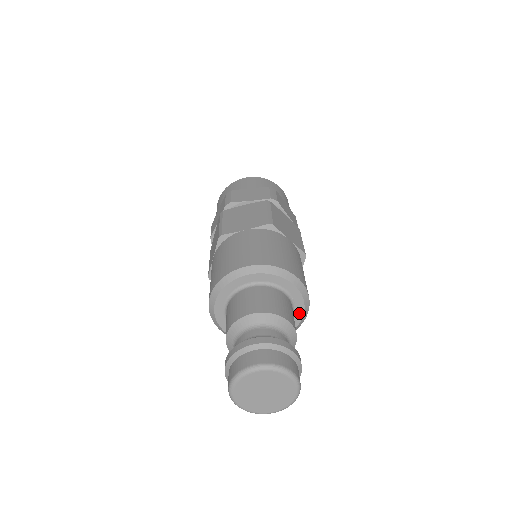
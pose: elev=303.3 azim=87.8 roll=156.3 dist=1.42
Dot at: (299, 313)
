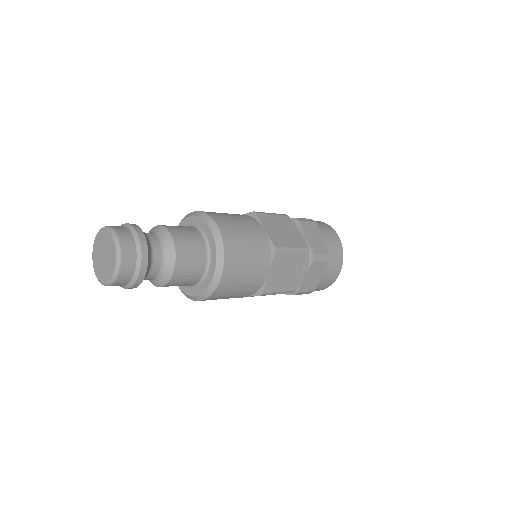
Dot at: (213, 265)
